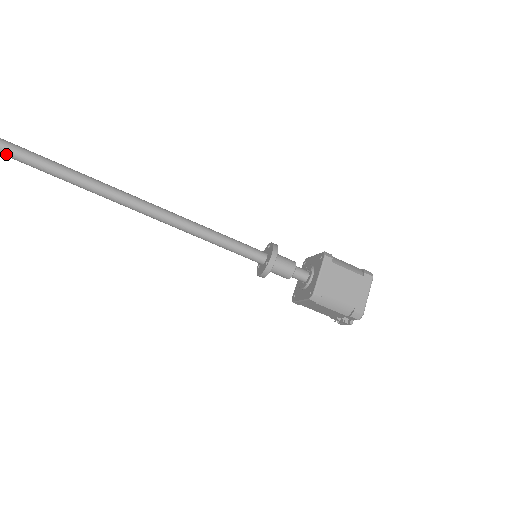
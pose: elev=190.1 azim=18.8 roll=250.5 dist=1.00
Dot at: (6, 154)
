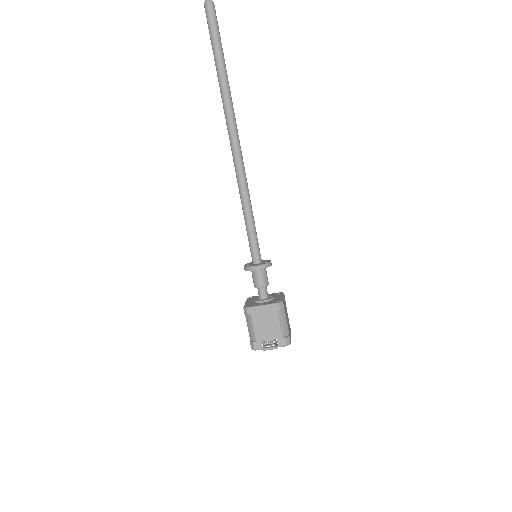
Dot at: (221, 62)
